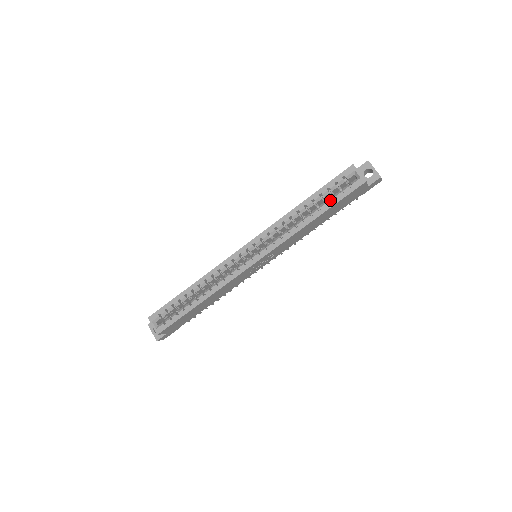
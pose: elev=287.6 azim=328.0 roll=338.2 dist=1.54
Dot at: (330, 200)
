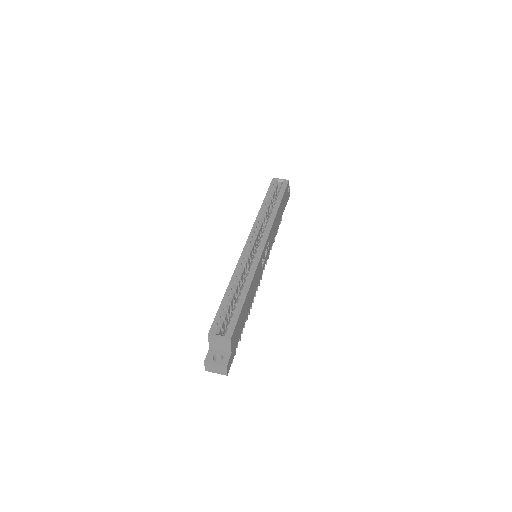
Dot at: (278, 195)
